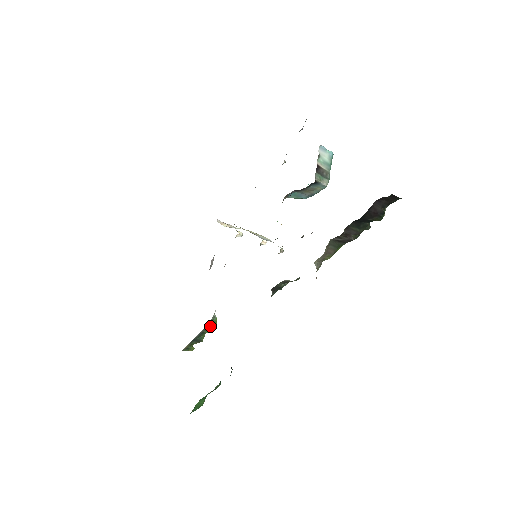
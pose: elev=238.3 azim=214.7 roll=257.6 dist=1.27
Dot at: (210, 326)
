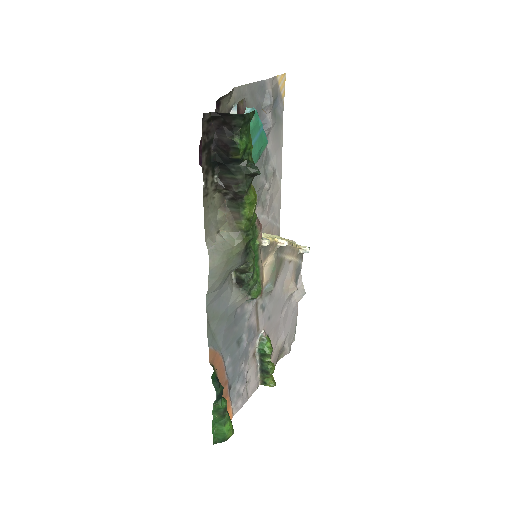
Dot at: (262, 351)
